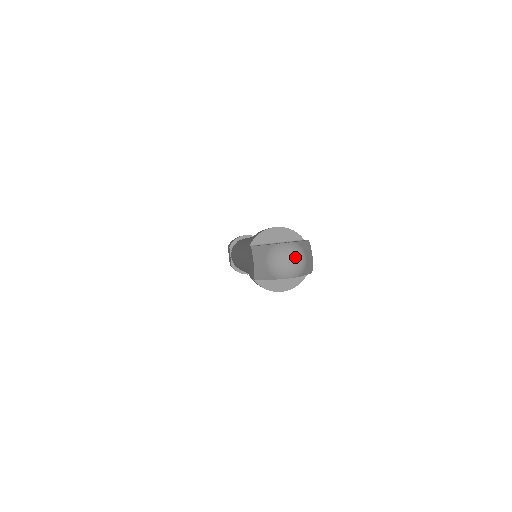
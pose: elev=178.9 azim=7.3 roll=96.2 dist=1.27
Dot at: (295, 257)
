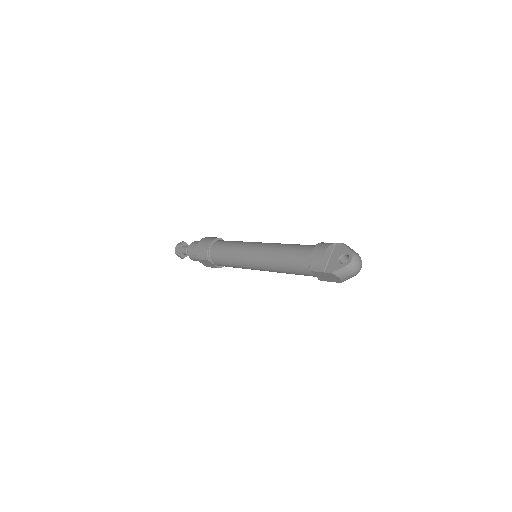
Dot at: (360, 260)
